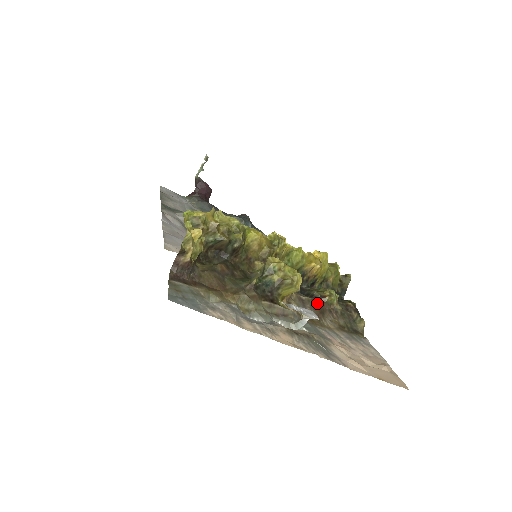
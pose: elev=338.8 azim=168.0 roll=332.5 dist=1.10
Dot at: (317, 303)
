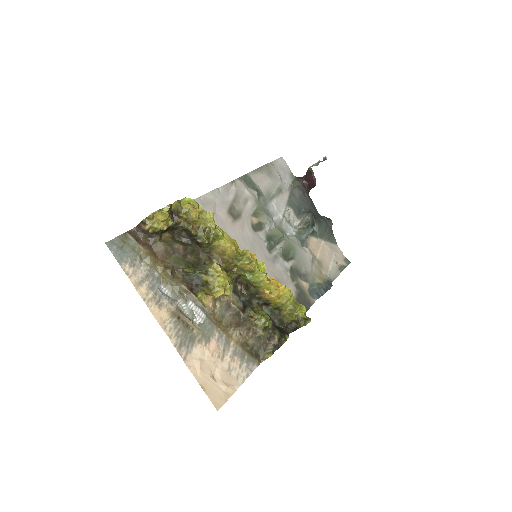
Dot at: (241, 316)
